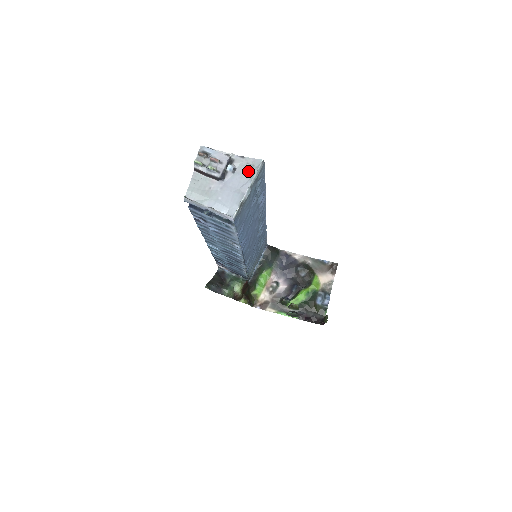
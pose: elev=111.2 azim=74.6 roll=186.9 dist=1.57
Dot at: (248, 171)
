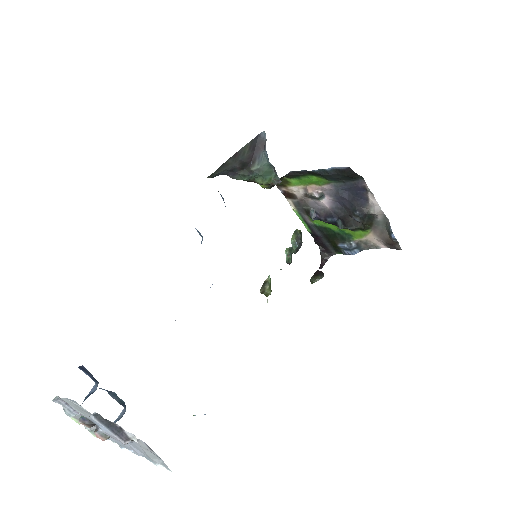
Dot at: (147, 455)
